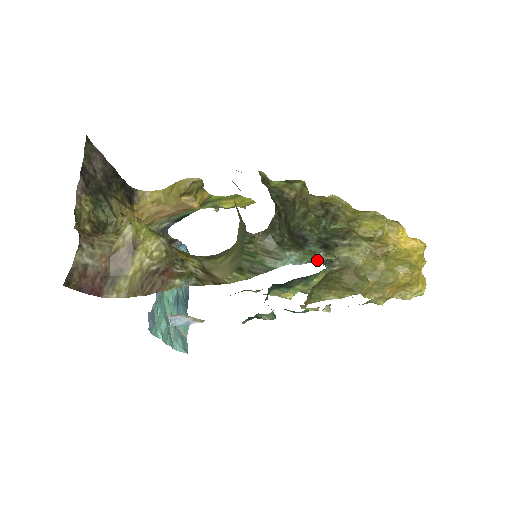
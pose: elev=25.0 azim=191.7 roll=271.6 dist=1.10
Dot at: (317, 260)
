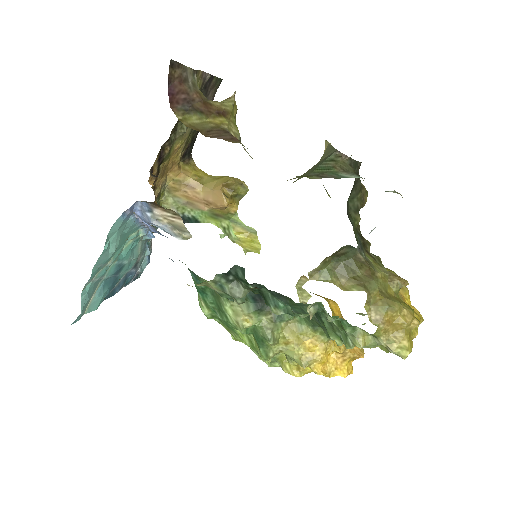
Dot at: (389, 191)
